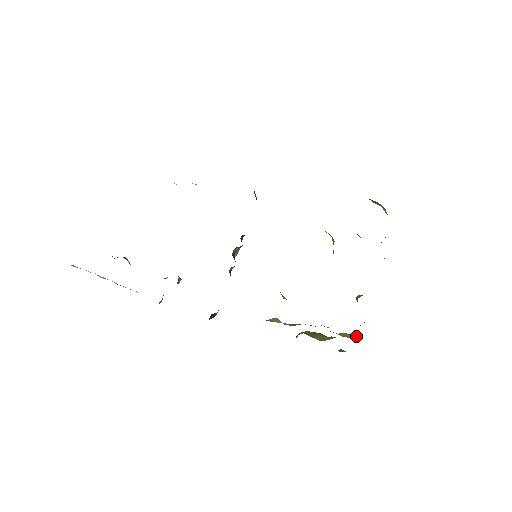
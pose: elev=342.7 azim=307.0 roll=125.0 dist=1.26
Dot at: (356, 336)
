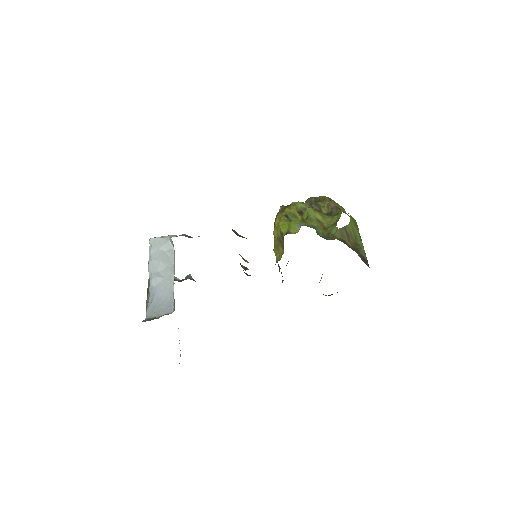
Dot at: occluded
